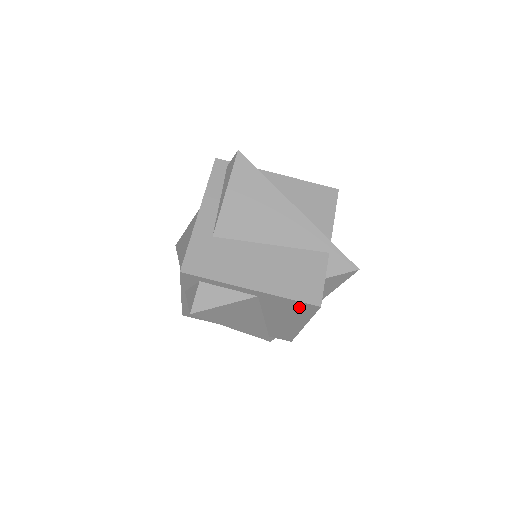
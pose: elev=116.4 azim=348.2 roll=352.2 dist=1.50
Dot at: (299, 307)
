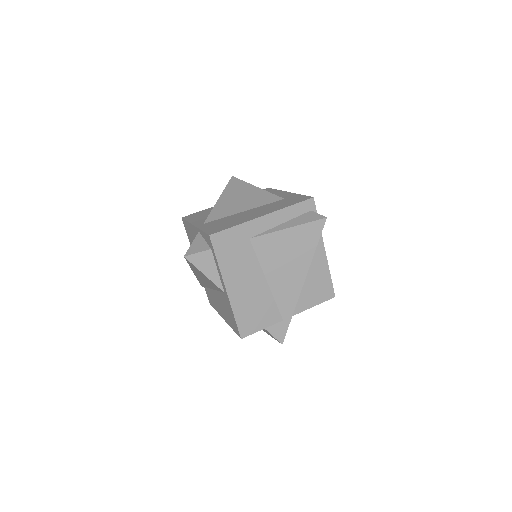
Dot at: (233, 322)
